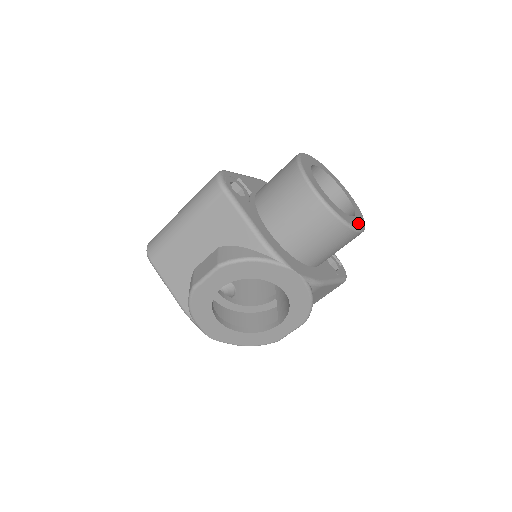
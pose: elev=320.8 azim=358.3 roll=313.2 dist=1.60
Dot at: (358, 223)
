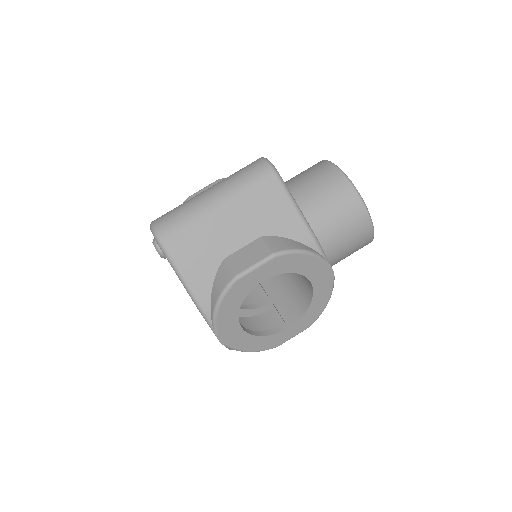
Dot at: occluded
